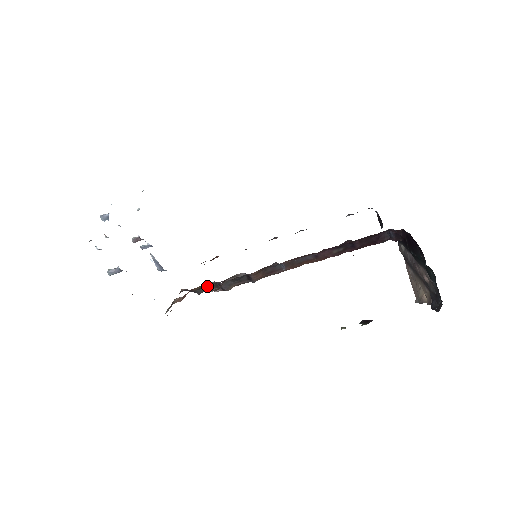
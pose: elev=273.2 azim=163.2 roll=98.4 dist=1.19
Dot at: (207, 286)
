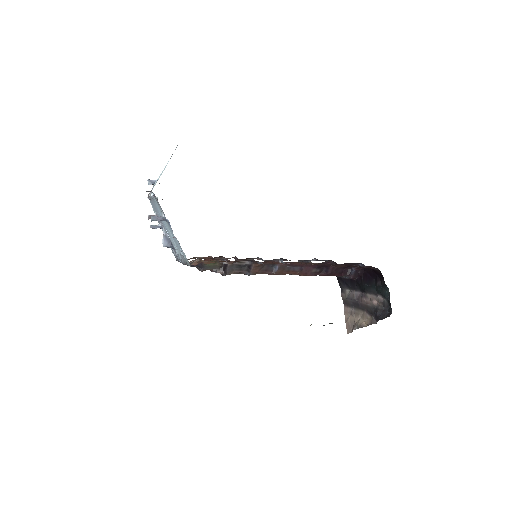
Dot at: (214, 265)
